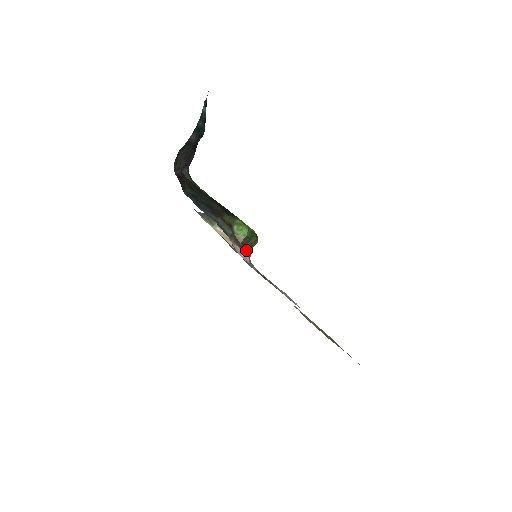
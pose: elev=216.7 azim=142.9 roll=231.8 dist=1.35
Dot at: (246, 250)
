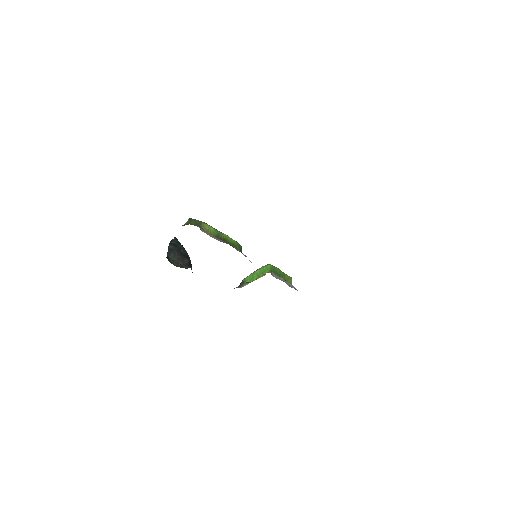
Dot at: (213, 236)
